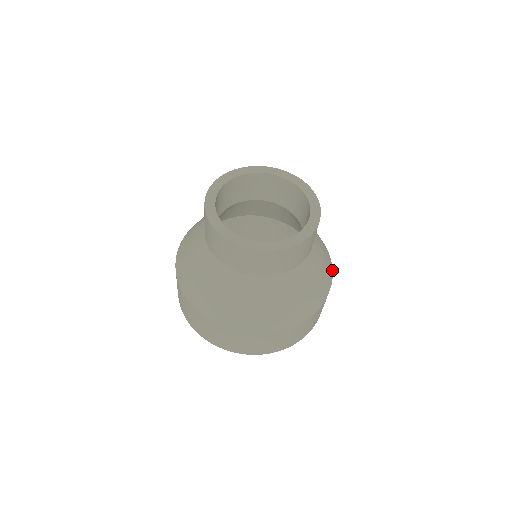
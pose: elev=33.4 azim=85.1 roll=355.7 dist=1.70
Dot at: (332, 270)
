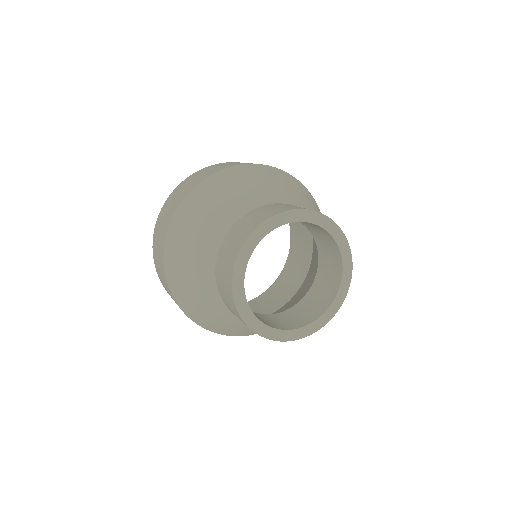
Dot at: occluded
